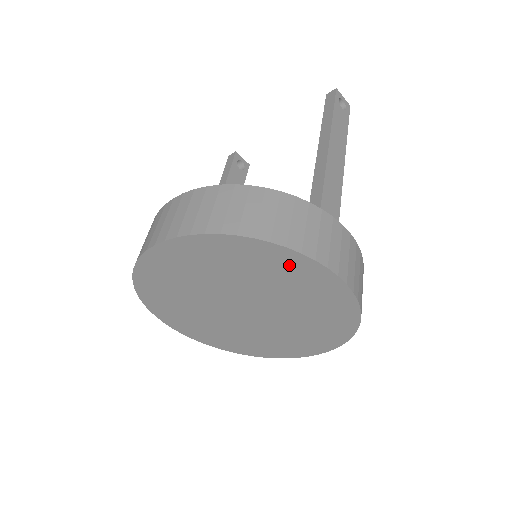
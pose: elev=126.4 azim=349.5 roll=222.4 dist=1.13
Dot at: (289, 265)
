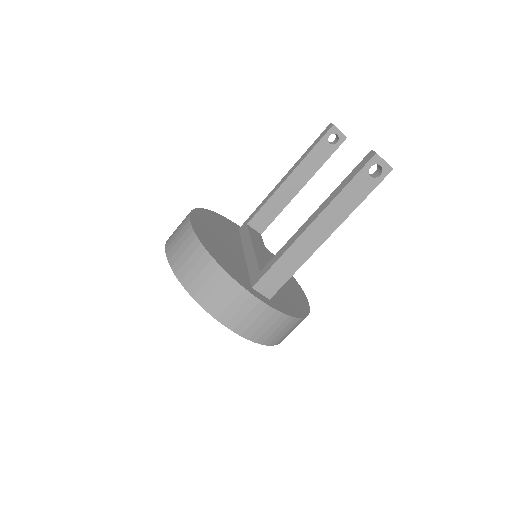
Dot at: occluded
